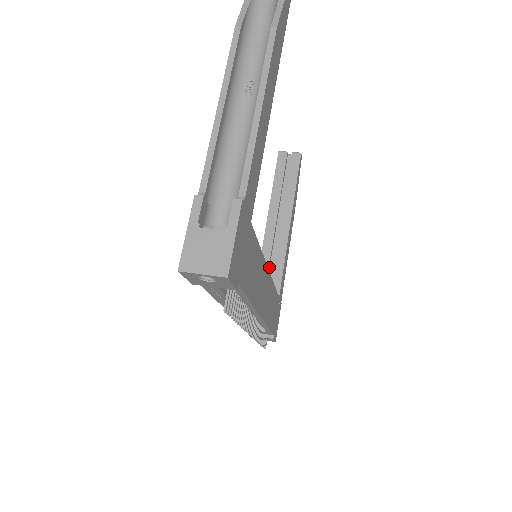
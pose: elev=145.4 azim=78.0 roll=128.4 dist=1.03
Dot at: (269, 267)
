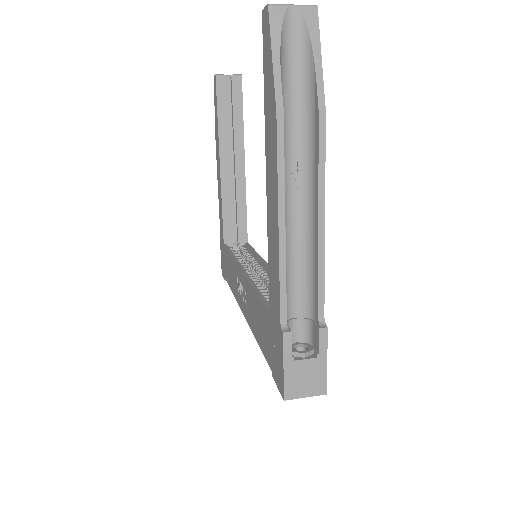
Dot at: (231, 213)
